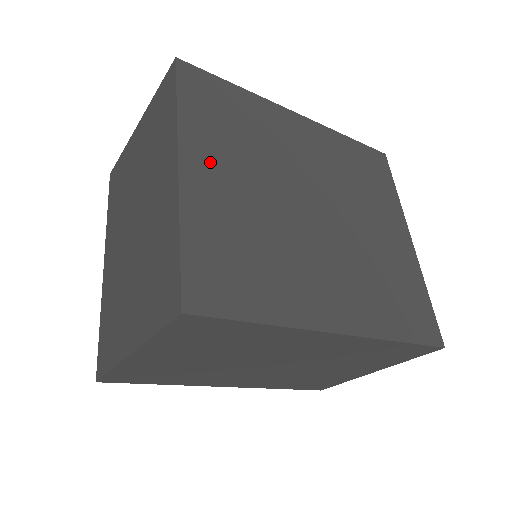
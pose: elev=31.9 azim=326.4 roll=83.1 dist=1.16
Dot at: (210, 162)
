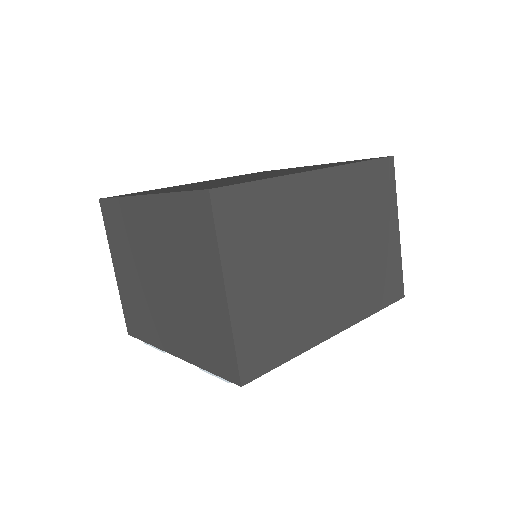
Dot at: (161, 191)
